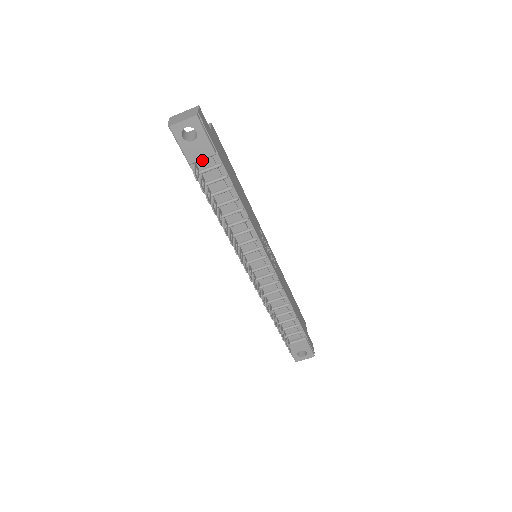
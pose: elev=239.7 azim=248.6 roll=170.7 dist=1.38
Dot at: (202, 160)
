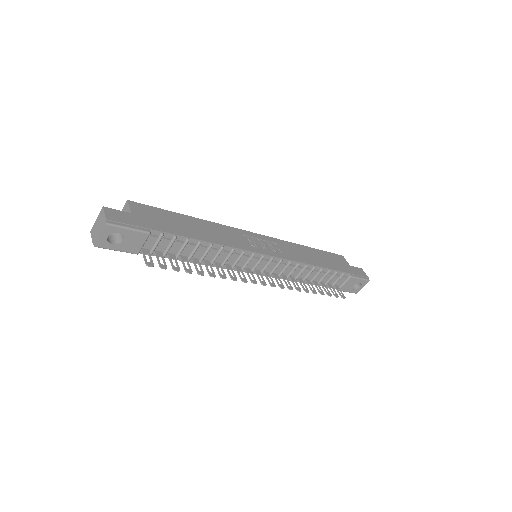
Dot at: (144, 243)
